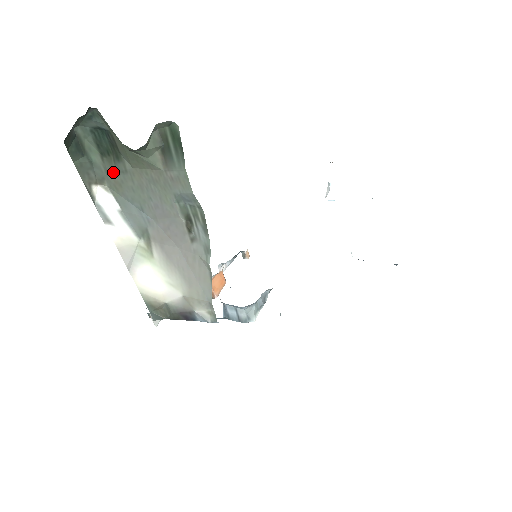
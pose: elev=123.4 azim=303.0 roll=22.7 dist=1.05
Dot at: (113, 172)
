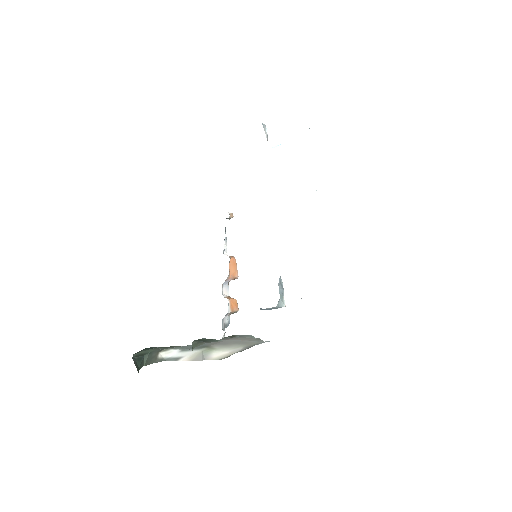
Dot at: (167, 348)
